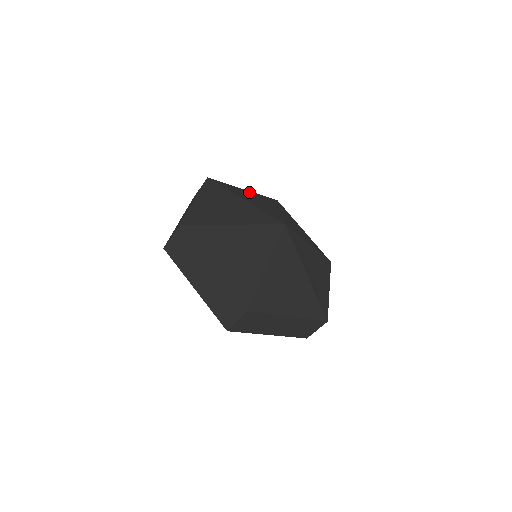
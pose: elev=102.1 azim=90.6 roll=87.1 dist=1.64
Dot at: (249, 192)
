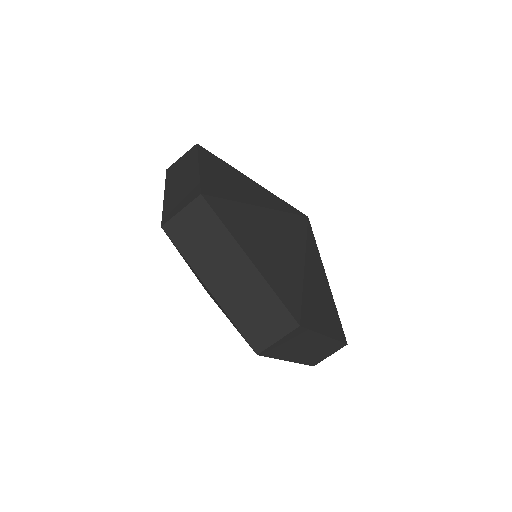
Dot at: occluded
